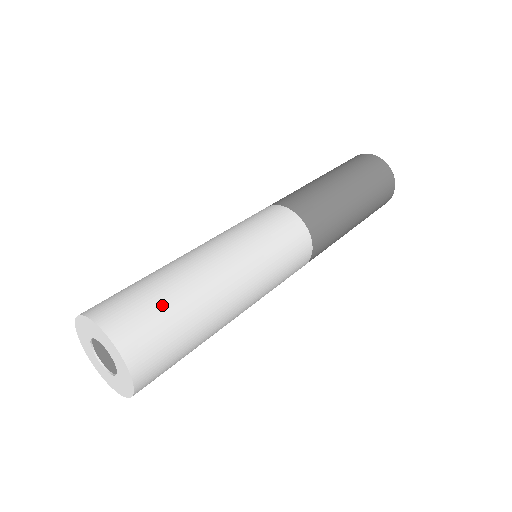
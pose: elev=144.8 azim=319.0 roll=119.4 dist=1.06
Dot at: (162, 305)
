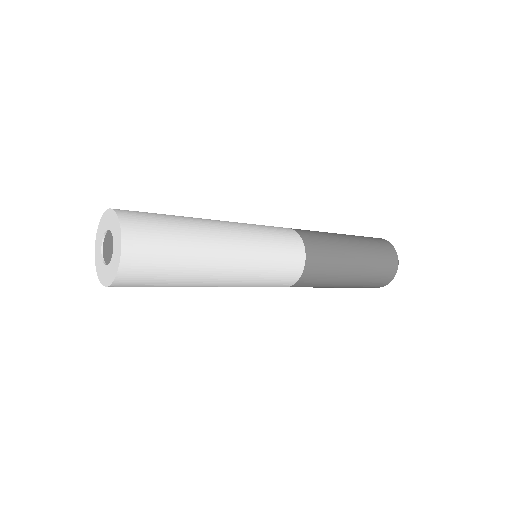
Dot at: occluded
